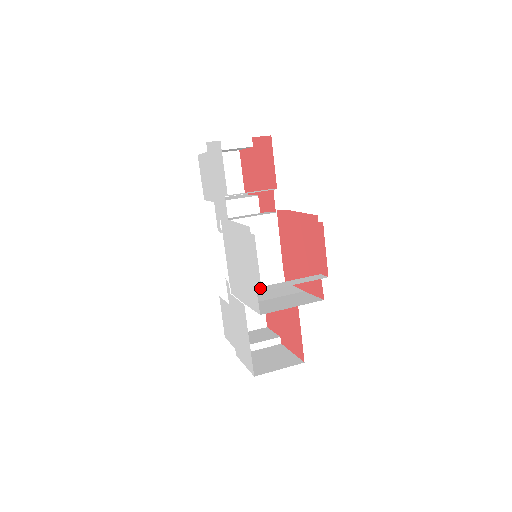
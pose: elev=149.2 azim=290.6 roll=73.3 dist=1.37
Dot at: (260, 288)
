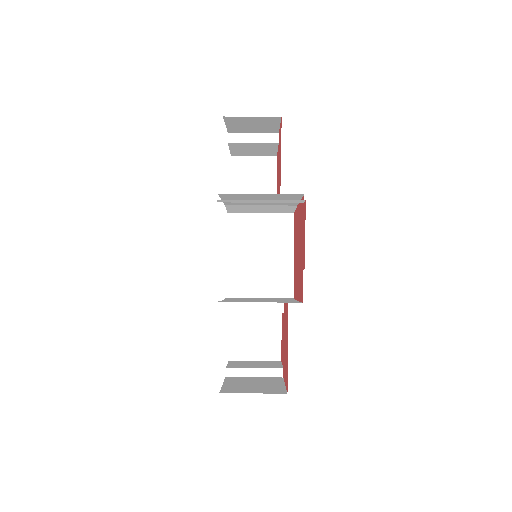
Dot at: occluded
